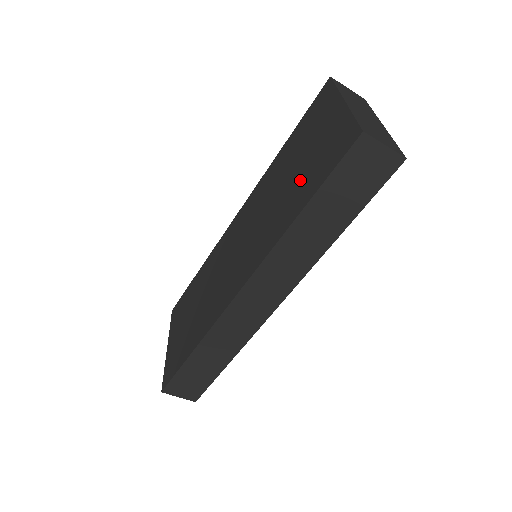
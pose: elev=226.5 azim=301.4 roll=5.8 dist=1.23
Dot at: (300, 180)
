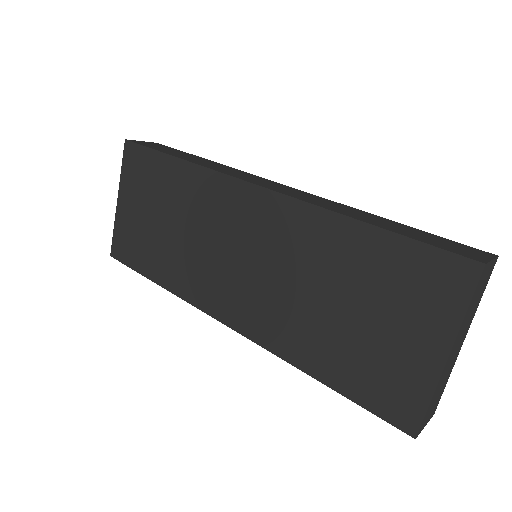
Dot at: (341, 343)
